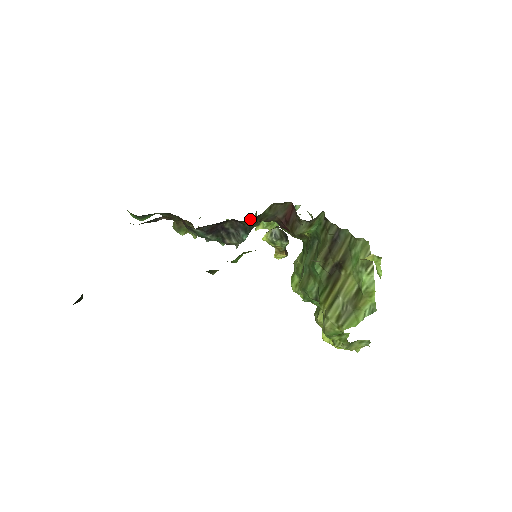
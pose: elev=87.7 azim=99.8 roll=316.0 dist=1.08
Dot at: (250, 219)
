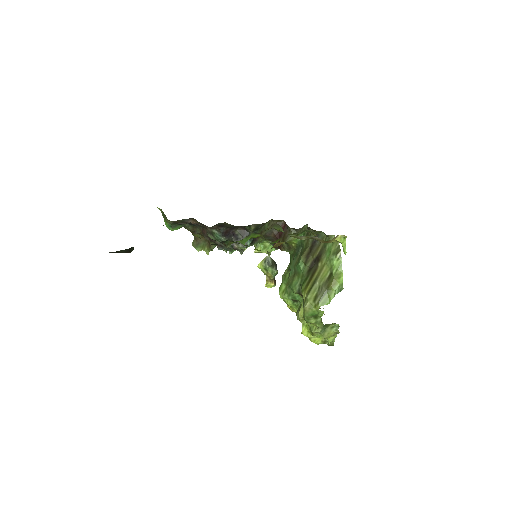
Dot at: (255, 225)
